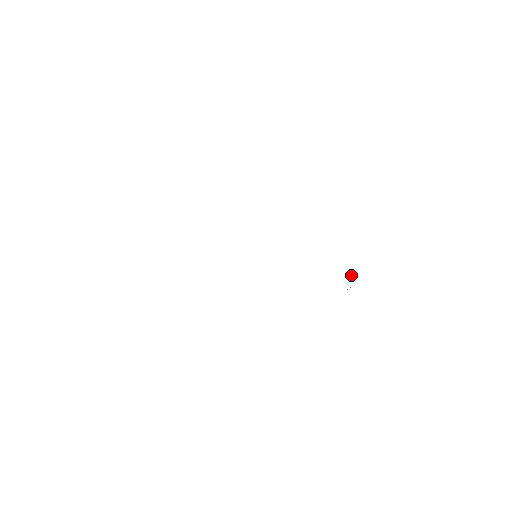
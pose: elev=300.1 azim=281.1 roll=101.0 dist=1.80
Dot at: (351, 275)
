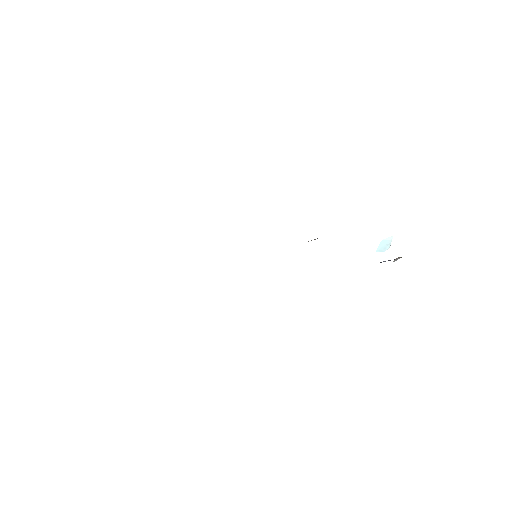
Dot at: (387, 238)
